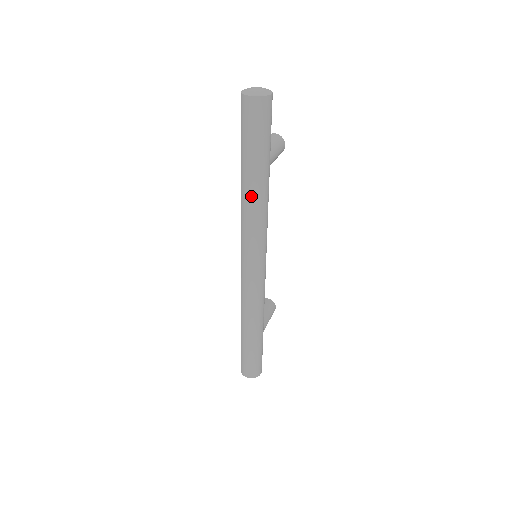
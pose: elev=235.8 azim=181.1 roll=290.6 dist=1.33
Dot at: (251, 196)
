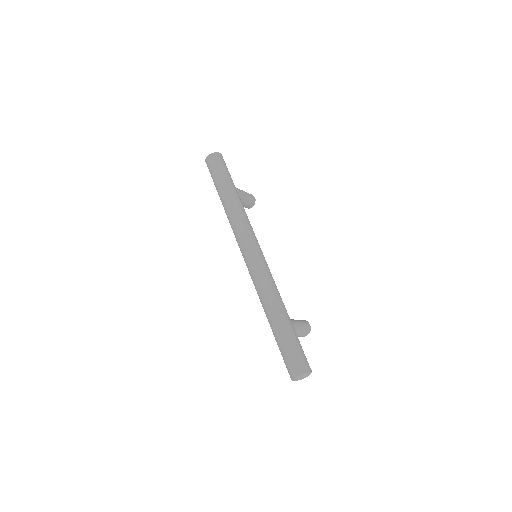
Dot at: (228, 204)
